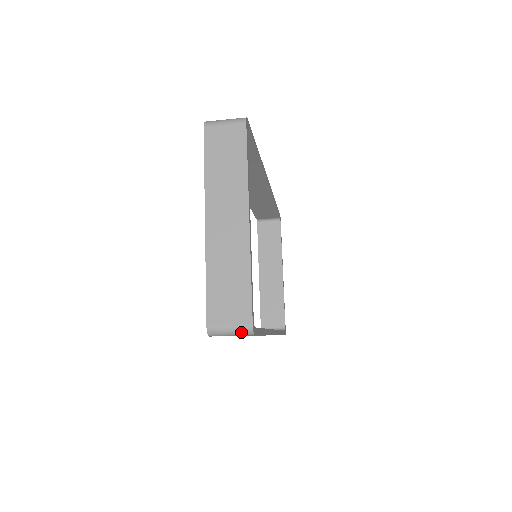
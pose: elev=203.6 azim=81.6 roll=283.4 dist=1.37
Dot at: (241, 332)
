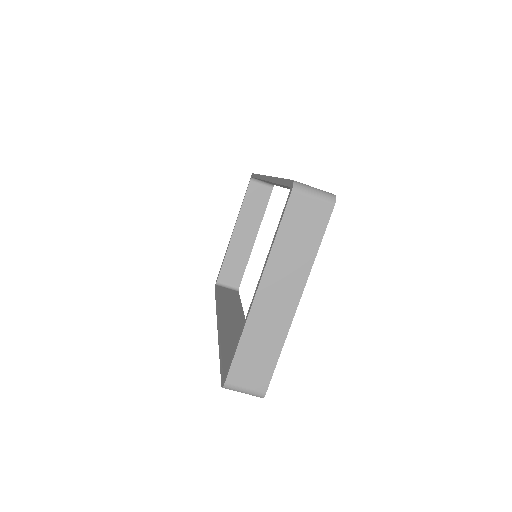
Dot at: (253, 395)
